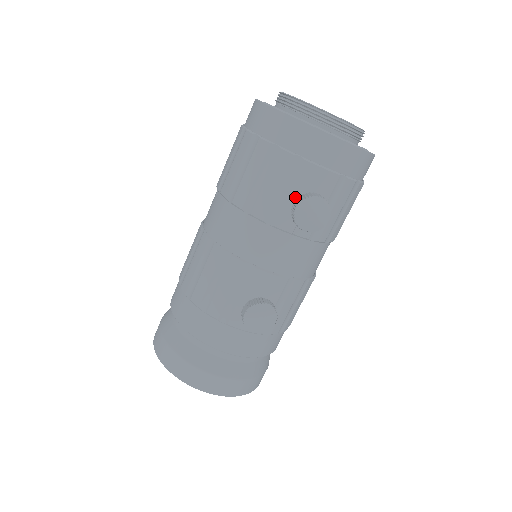
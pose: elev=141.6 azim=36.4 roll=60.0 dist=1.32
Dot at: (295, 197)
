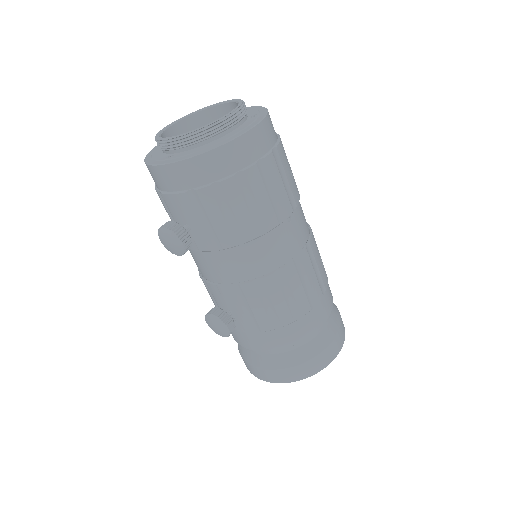
Dot at: (179, 223)
